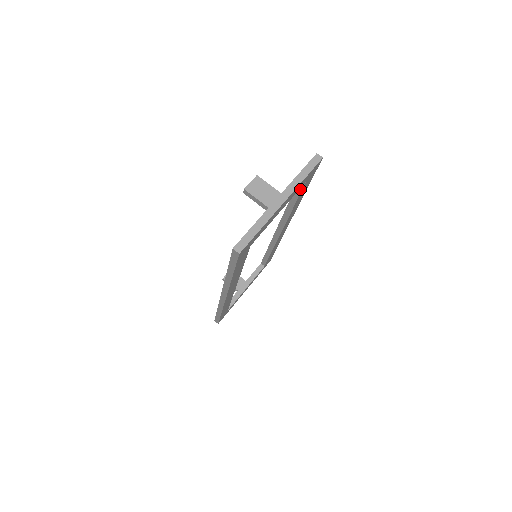
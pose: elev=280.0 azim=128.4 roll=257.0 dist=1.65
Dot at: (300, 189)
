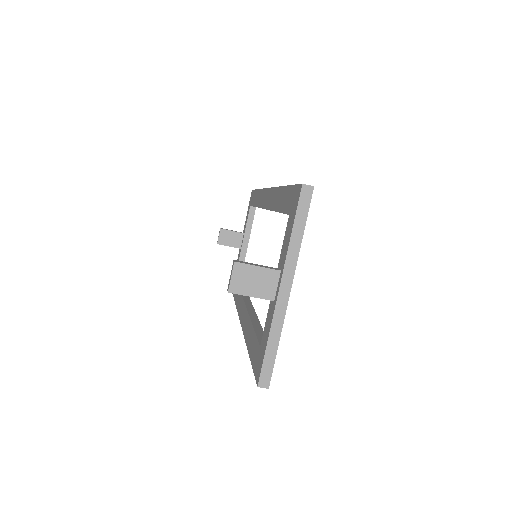
Dot at: occluded
